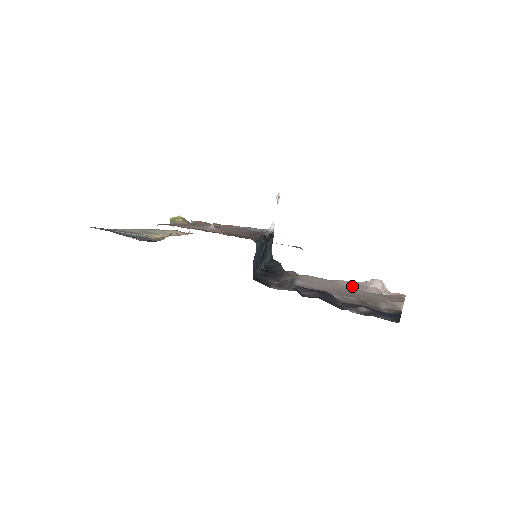
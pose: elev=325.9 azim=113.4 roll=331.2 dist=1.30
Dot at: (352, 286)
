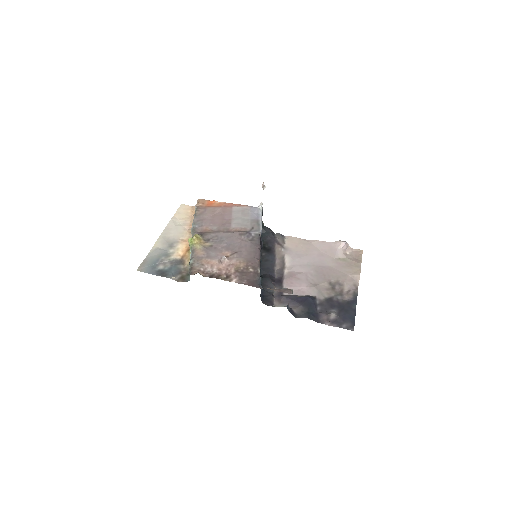
Dot at: (325, 250)
